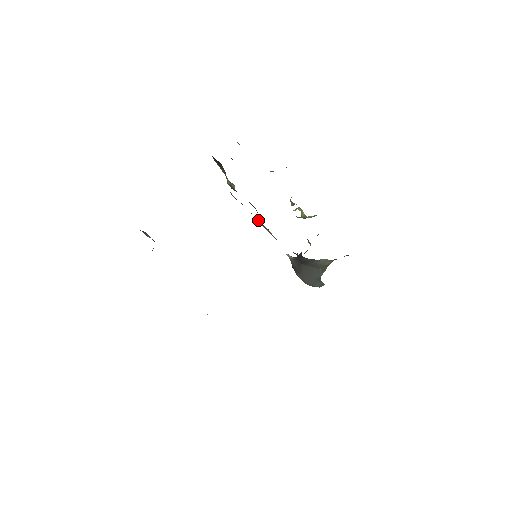
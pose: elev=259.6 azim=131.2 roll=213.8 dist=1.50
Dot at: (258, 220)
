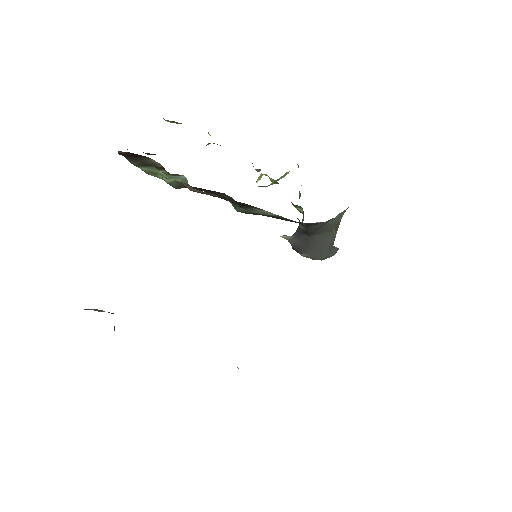
Dot at: (240, 205)
